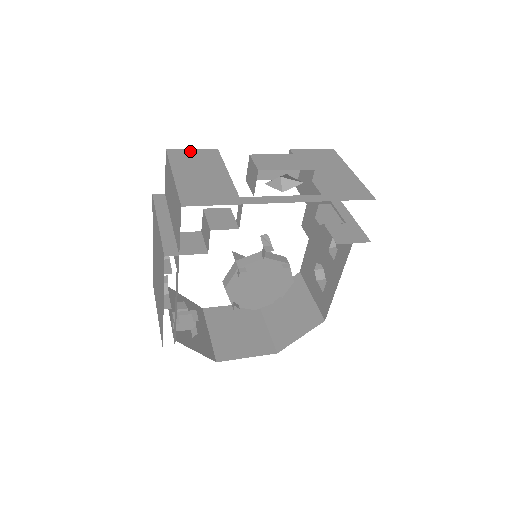
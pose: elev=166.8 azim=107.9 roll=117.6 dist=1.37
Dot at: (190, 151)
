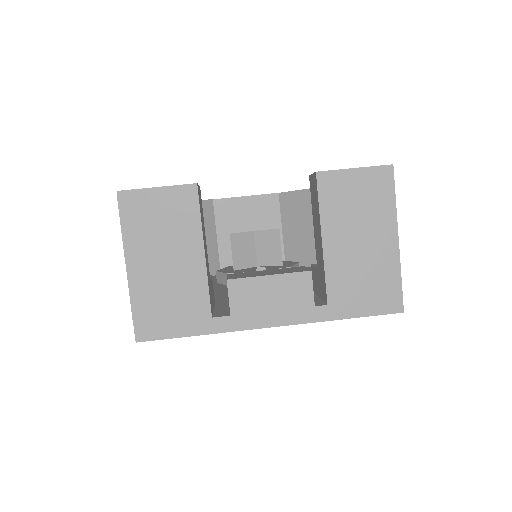
Dot at: (153, 196)
